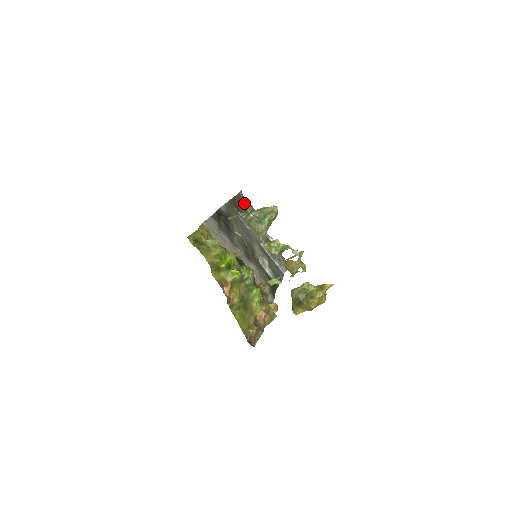
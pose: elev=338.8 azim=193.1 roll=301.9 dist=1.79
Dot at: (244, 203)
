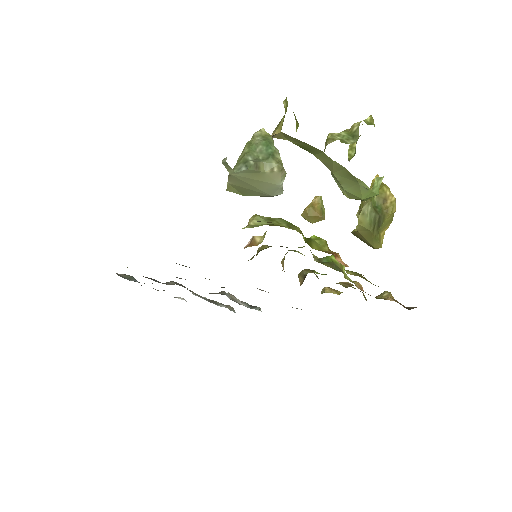
Dot at: (120, 276)
